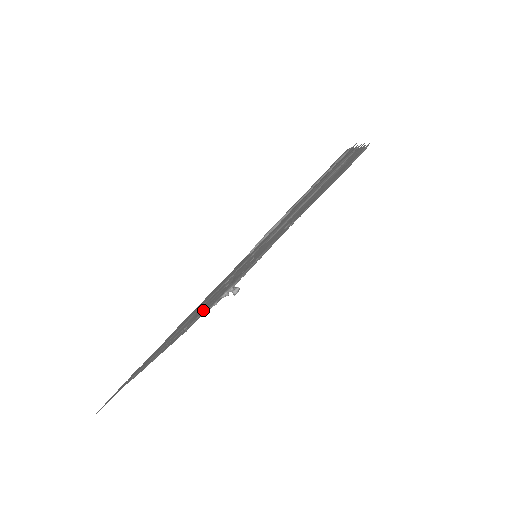
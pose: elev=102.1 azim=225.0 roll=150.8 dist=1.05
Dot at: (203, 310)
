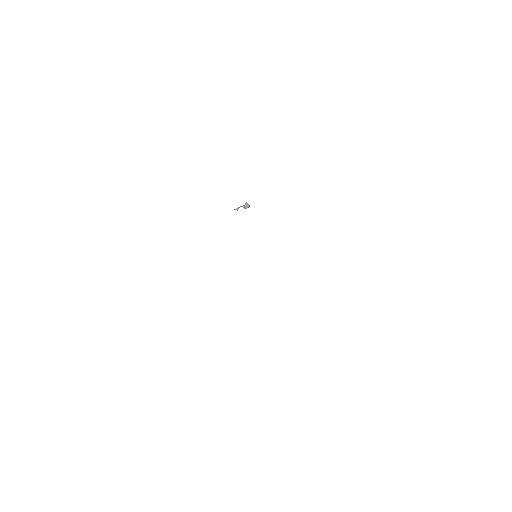
Dot at: occluded
